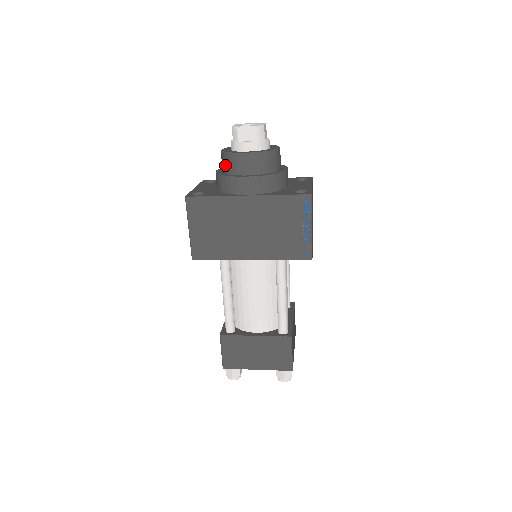
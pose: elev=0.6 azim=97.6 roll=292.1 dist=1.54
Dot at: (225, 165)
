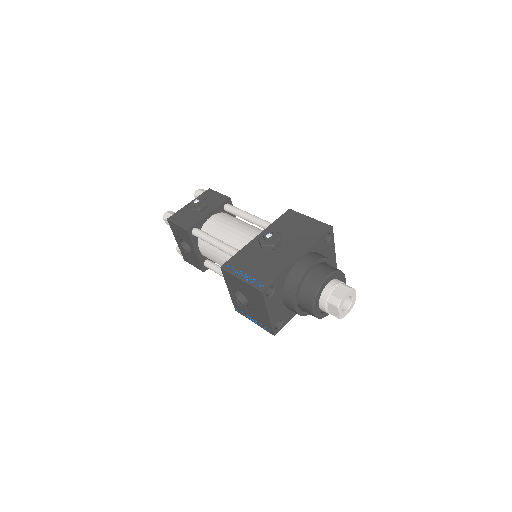
Dot at: occluded
